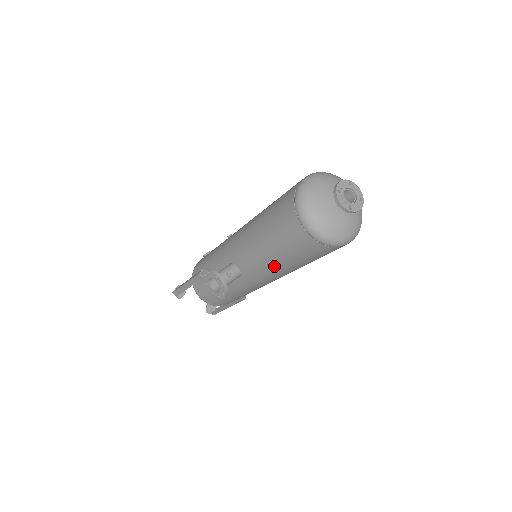
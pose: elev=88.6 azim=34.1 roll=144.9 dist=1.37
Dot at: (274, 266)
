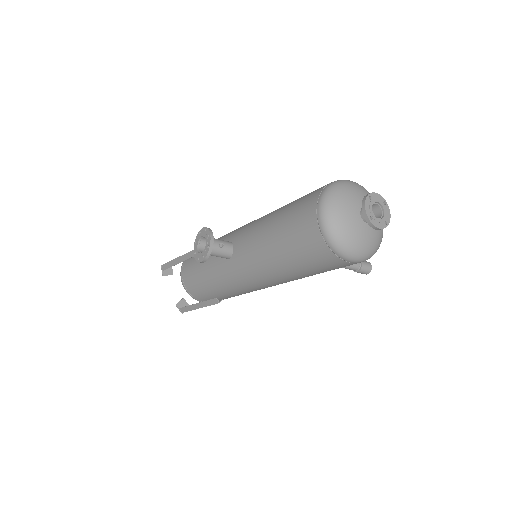
Dot at: (266, 255)
